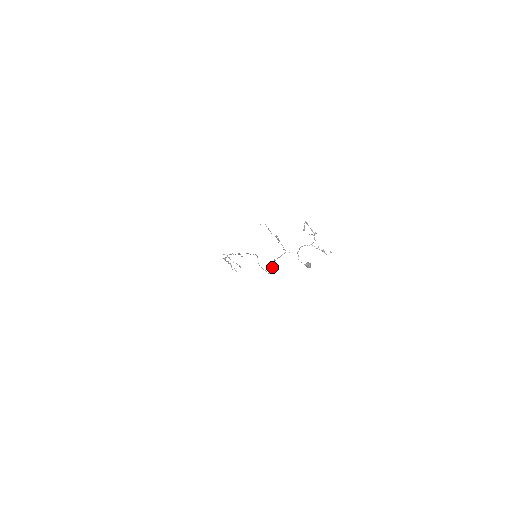
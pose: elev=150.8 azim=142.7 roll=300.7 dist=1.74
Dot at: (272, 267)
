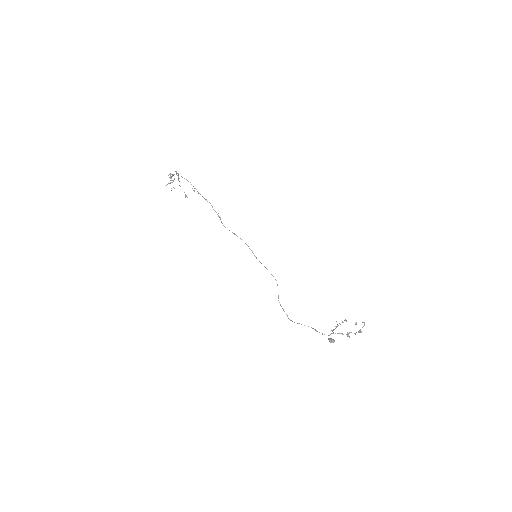
Dot at: occluded
